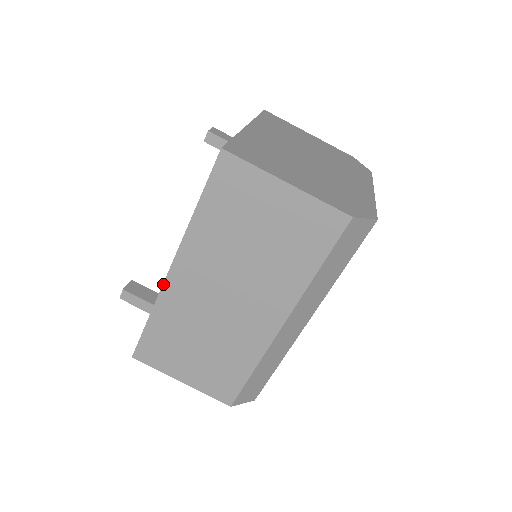
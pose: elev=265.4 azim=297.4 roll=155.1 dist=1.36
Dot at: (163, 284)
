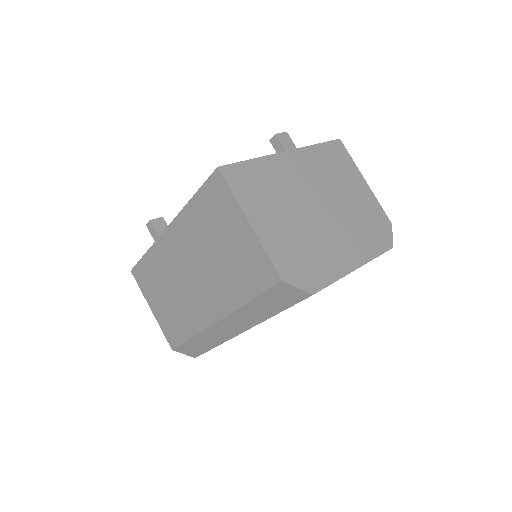
Dot at: (159, 236)
